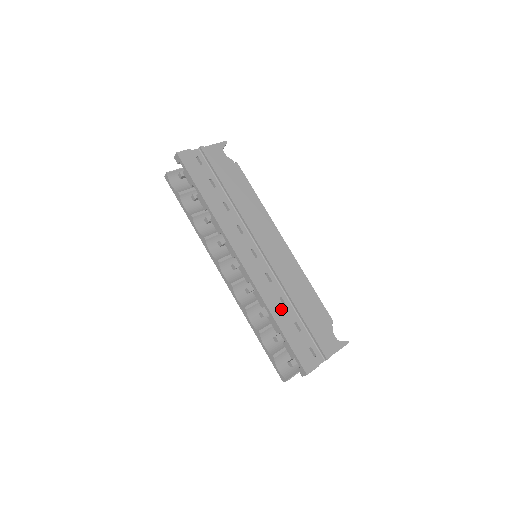
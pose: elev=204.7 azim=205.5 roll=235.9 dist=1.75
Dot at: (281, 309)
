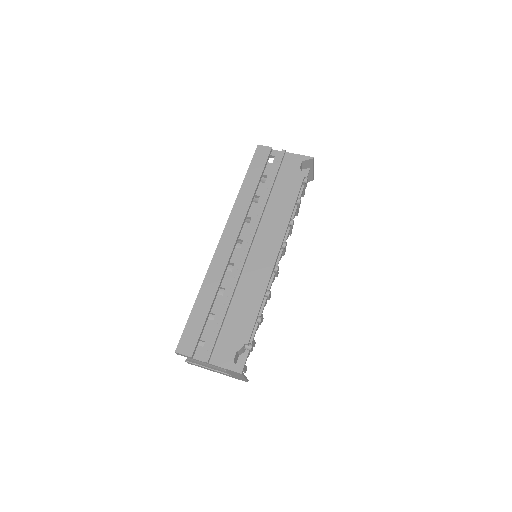
Dot at: (211, 293)
